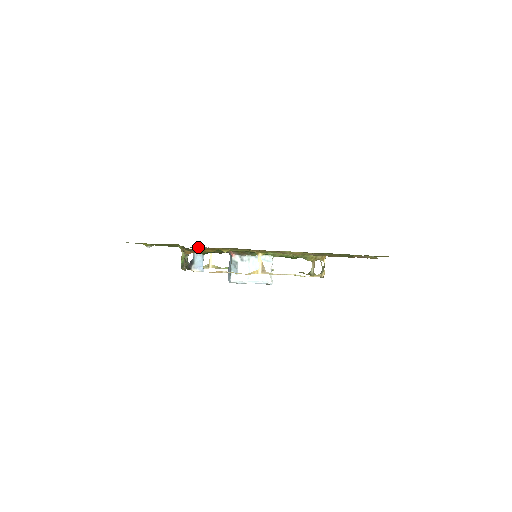
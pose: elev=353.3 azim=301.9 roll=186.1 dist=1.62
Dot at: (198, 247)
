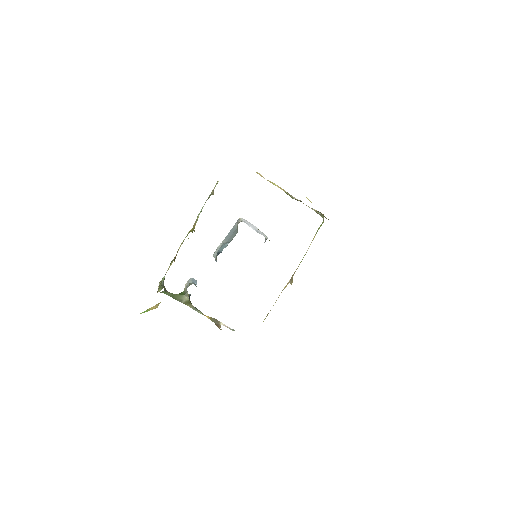
Dot at: occluded
